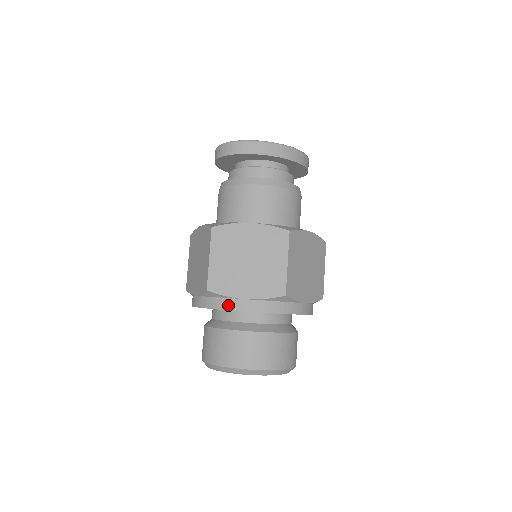
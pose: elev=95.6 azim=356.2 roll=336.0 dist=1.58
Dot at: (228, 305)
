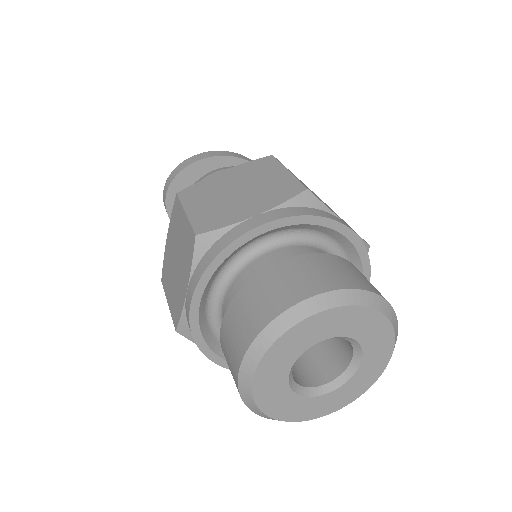
Dot at: (235, 234)
